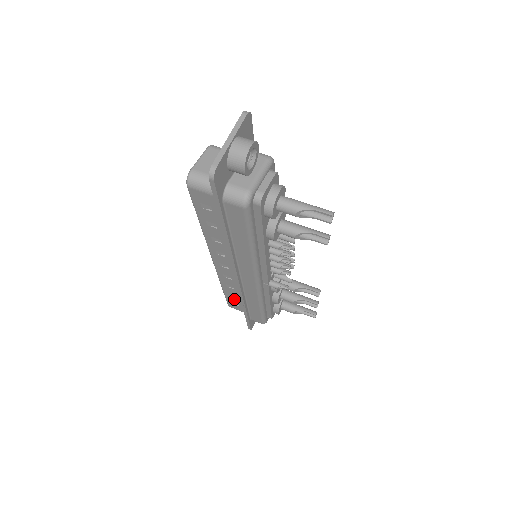
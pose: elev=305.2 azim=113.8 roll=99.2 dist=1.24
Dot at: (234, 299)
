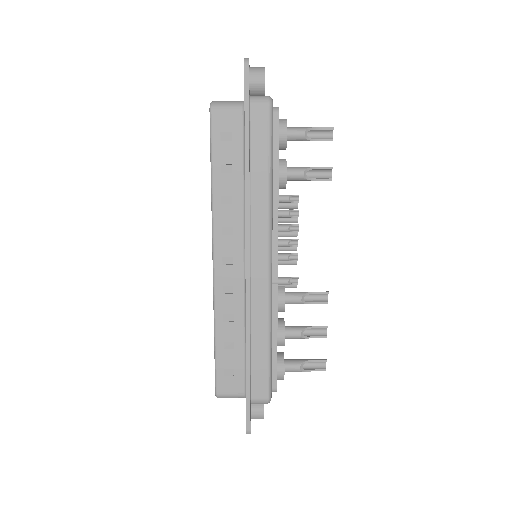
Dot at: (229, 357)
